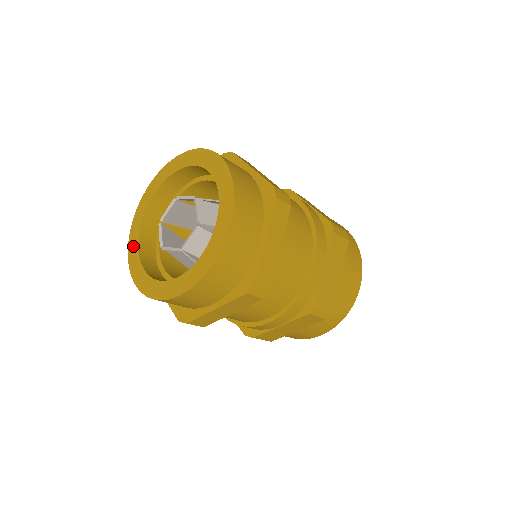
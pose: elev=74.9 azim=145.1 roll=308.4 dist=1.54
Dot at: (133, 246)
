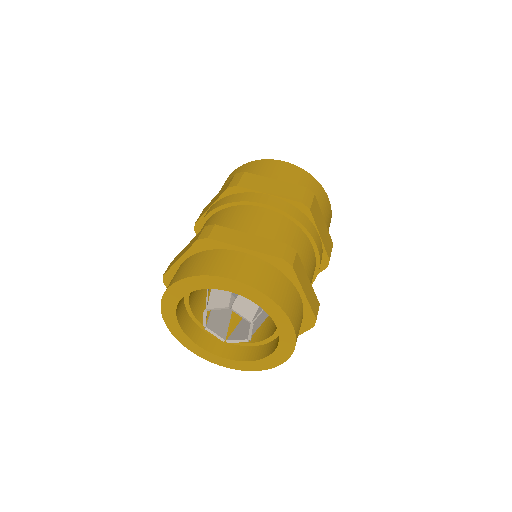
Dot at: (169, 307)
